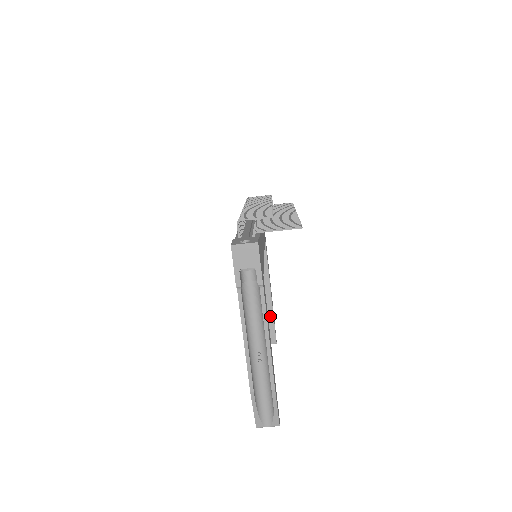
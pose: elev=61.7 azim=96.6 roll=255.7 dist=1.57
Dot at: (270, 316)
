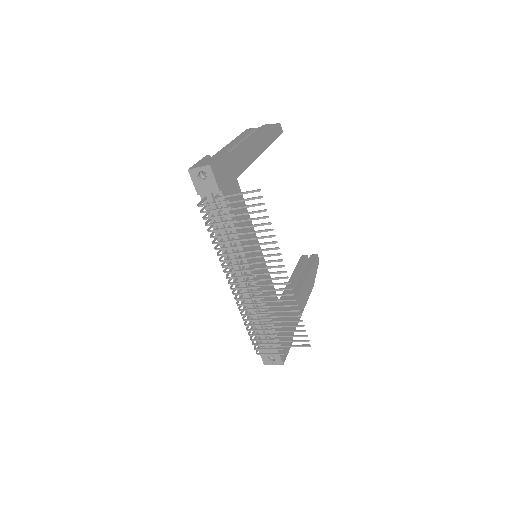
Dot at: occluded
